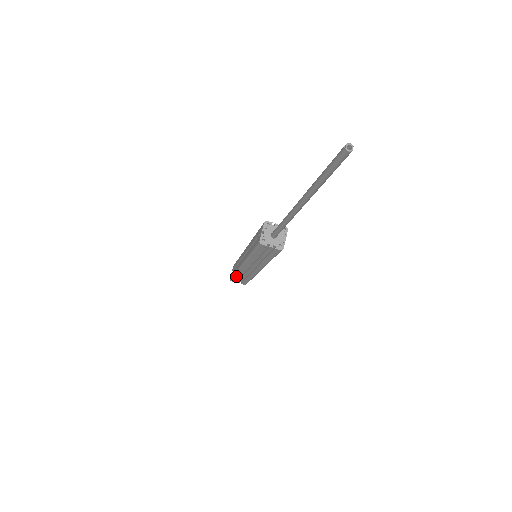
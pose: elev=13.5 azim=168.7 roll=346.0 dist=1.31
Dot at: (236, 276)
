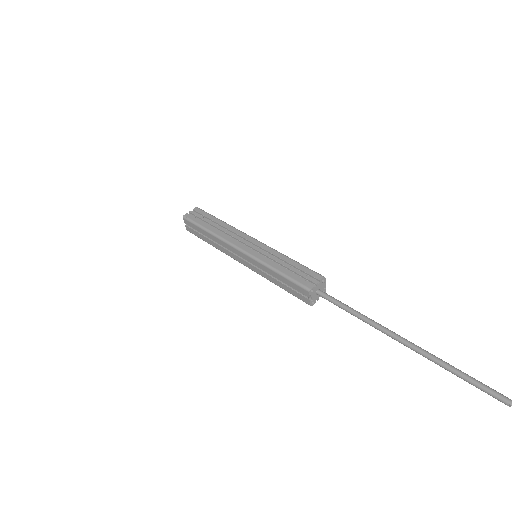
Dot at: occluded
